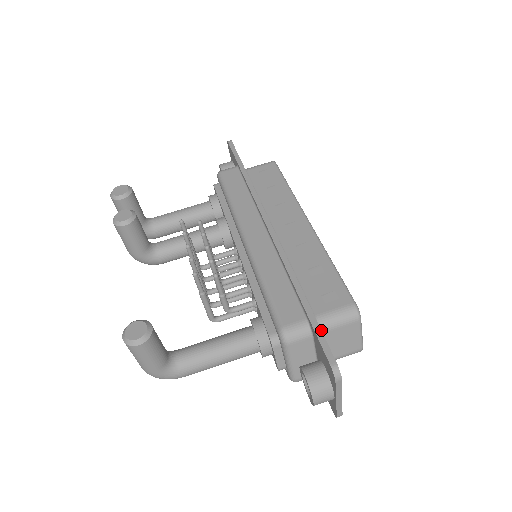
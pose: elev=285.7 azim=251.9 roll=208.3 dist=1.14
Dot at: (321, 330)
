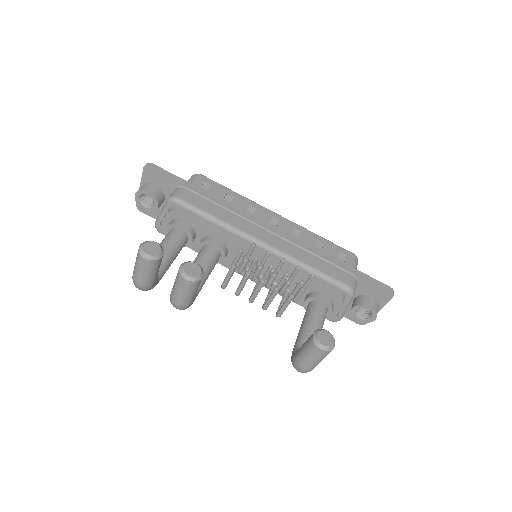
Dot at: (369, 276)
